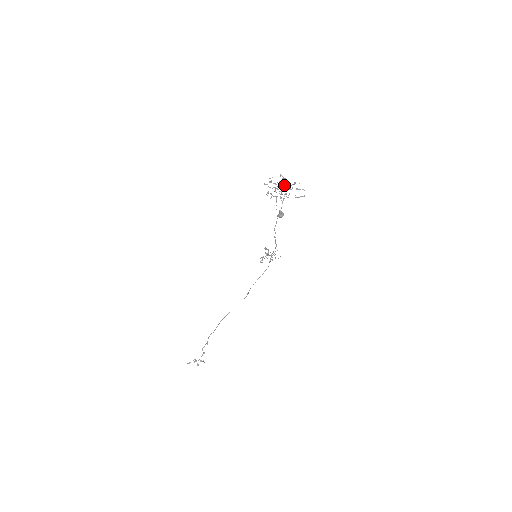
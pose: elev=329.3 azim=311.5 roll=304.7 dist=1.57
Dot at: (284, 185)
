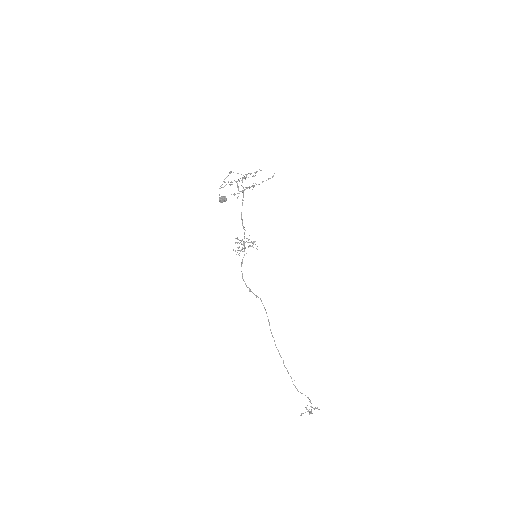
Dot at: (227, 176)
